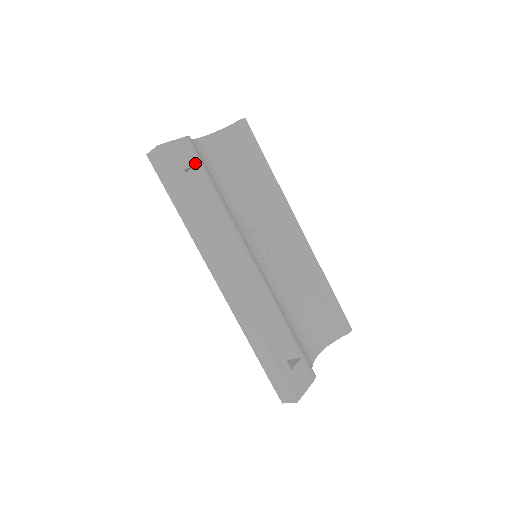
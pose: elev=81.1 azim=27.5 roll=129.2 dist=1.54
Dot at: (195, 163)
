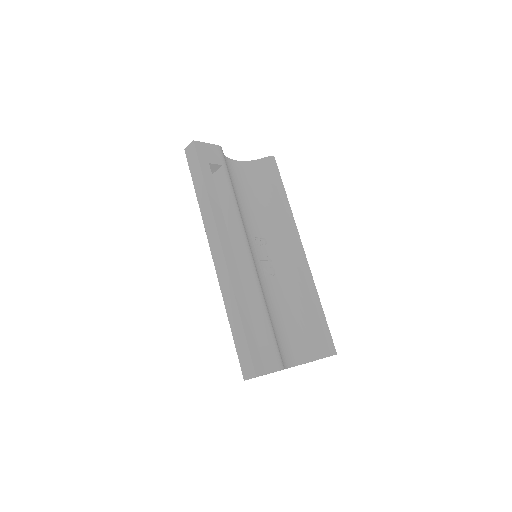
Dot at: (220, 163)
